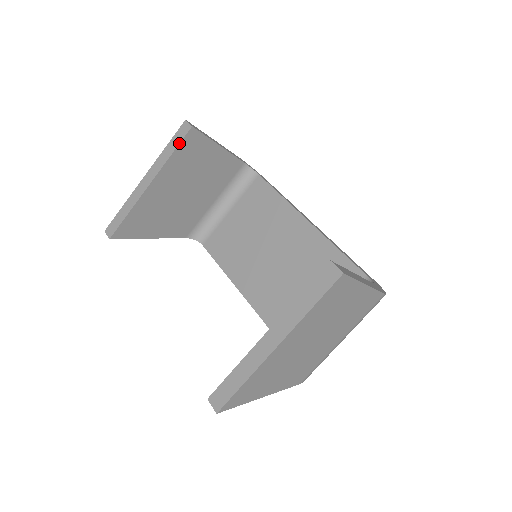
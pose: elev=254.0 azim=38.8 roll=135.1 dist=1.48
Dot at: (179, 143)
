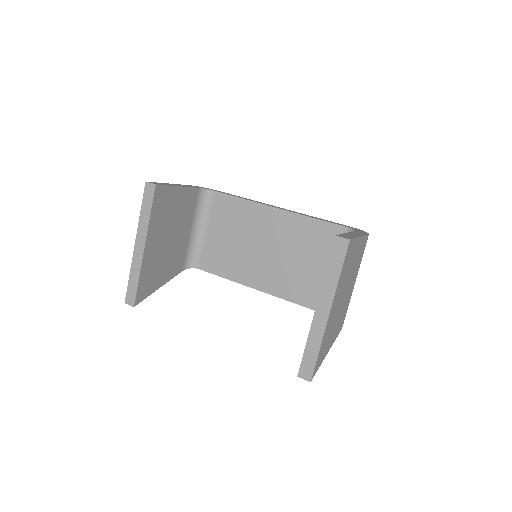
Dot at: (152, 203)
